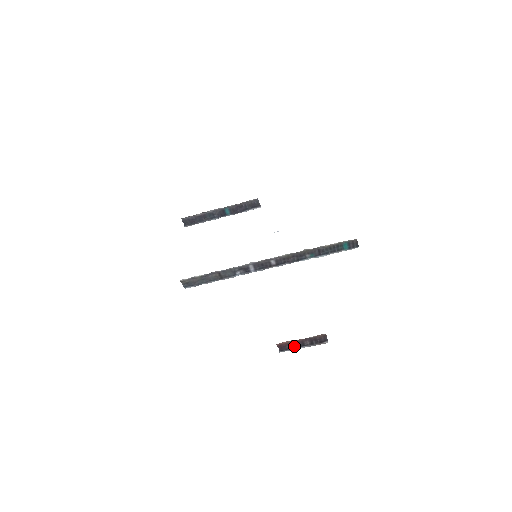
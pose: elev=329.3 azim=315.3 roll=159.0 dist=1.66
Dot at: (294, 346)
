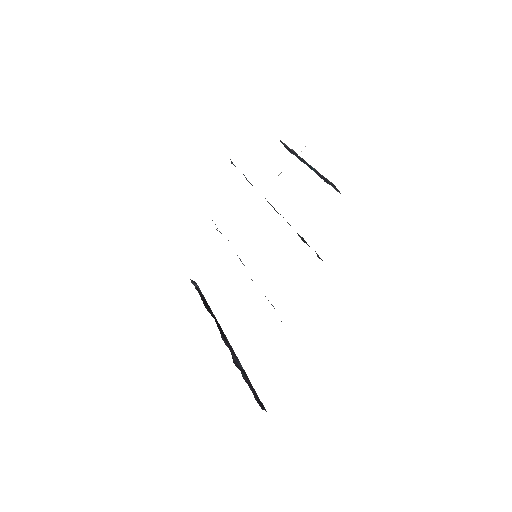
Dot at: occluded
